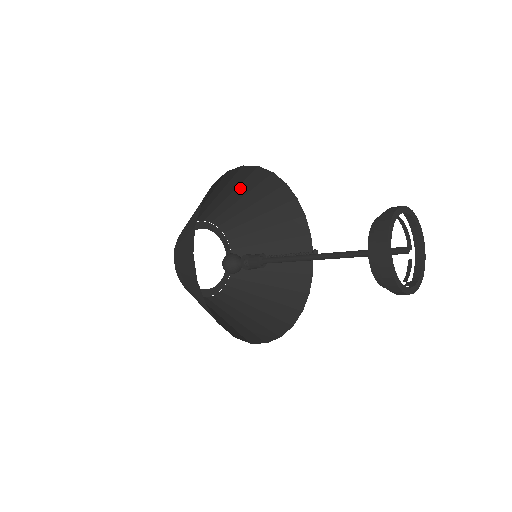
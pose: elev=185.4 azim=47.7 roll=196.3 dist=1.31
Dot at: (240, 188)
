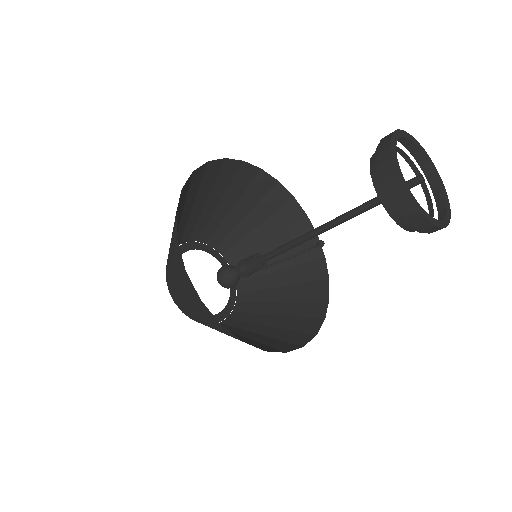
Dot at: (270, 222)
